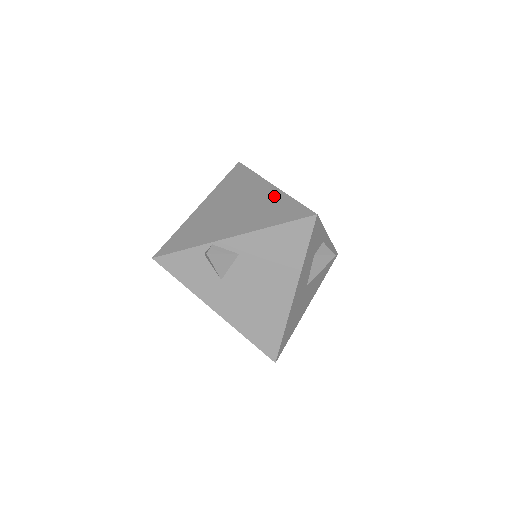
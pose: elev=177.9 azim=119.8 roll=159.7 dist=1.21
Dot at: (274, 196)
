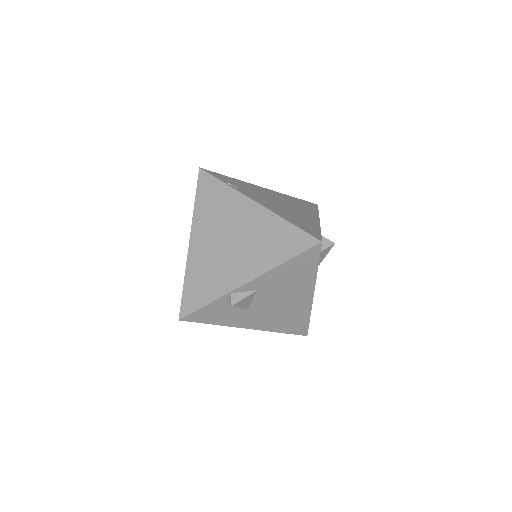
Dot at: (266, 220)
